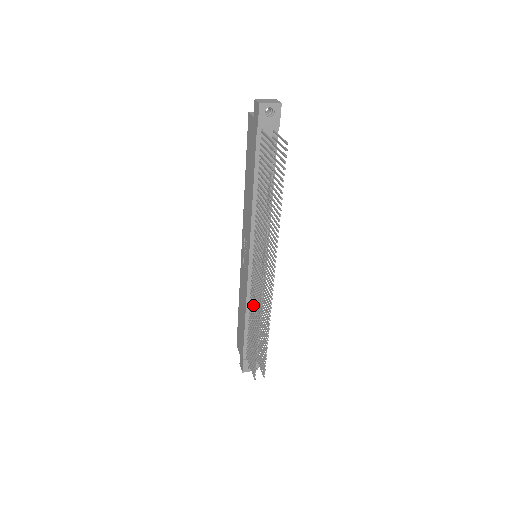
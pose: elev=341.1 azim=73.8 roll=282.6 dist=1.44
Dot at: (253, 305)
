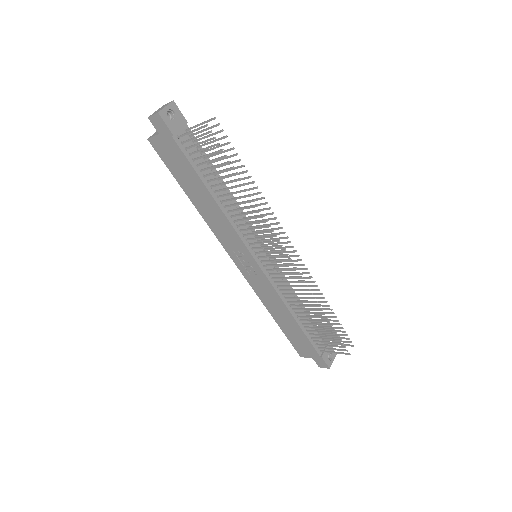
Dot at: (289, 300)
